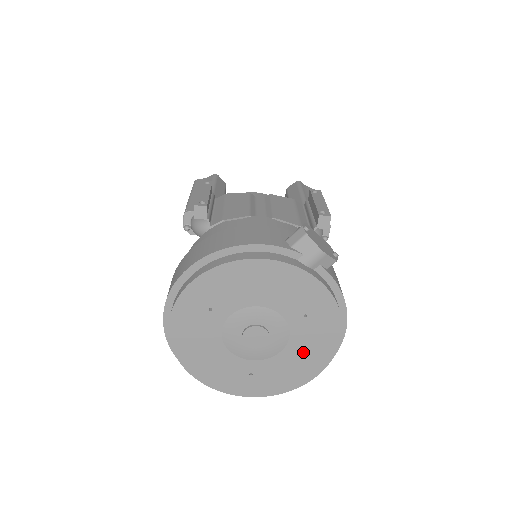
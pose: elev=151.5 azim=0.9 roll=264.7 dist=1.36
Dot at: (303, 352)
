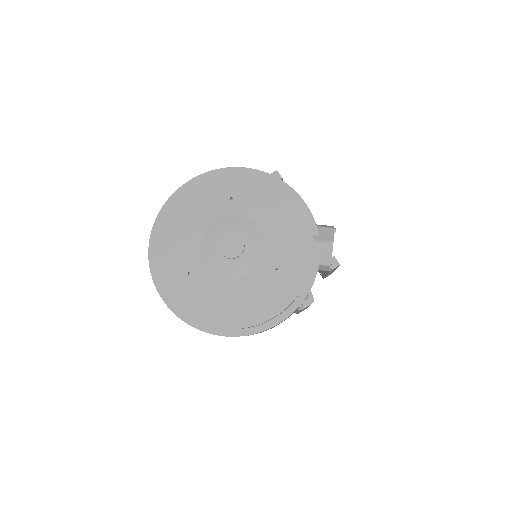
Dot at: (242, 297)
